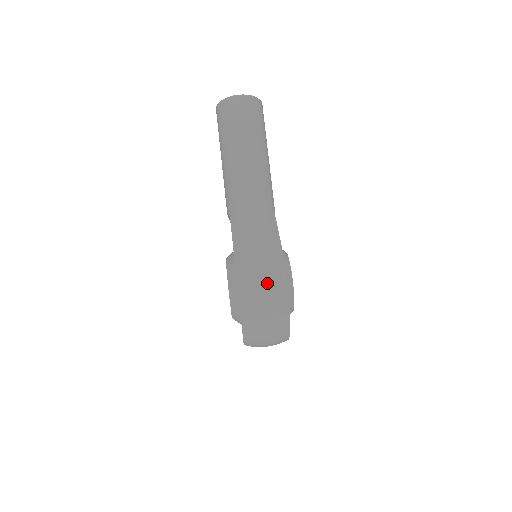
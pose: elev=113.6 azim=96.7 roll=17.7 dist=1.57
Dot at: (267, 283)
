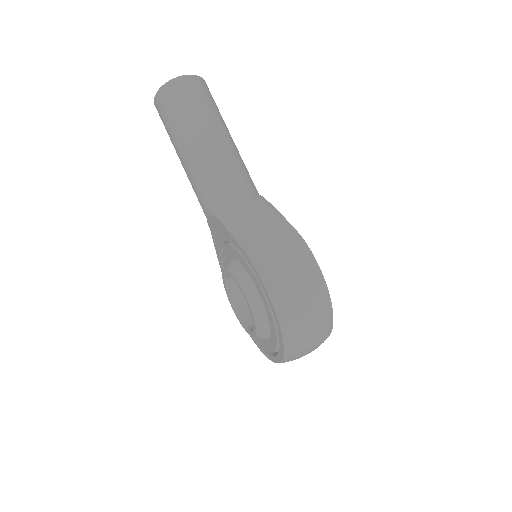
Dot at: (300, 274)
